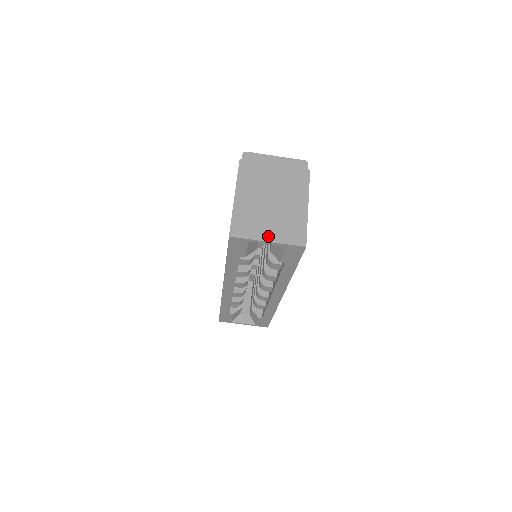
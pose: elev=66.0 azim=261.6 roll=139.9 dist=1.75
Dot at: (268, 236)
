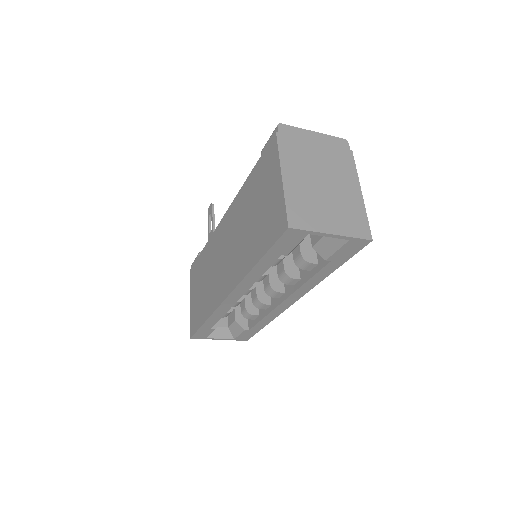
Dot at: (331, 227)
